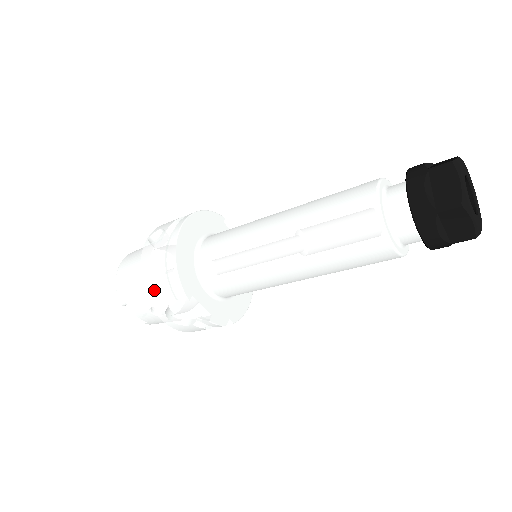
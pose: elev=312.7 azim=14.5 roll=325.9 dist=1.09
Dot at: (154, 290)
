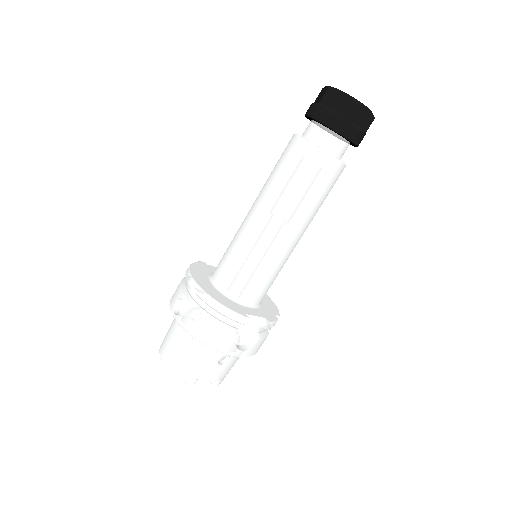
Dot at: (217, 338)
